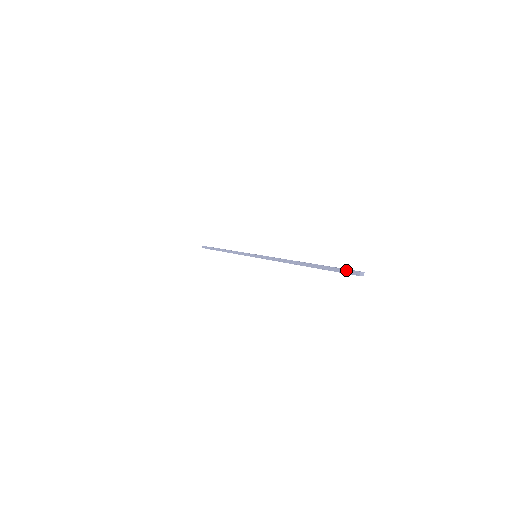
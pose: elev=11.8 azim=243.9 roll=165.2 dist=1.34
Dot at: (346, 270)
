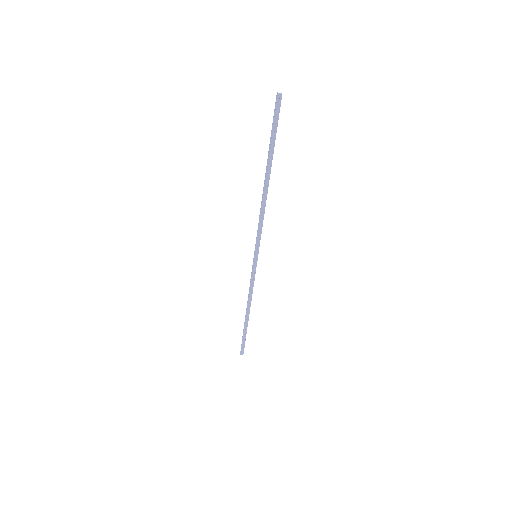
Dot at: (274, 111)
